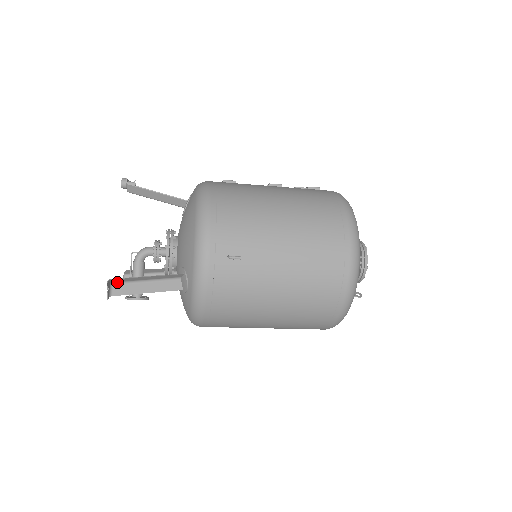
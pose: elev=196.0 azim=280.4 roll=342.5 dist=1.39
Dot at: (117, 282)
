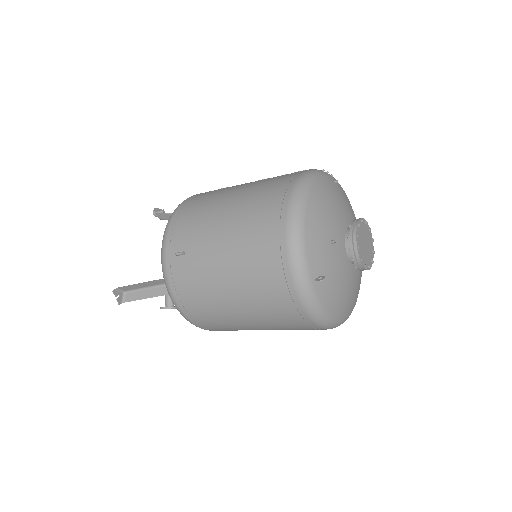
Dot at: (128, 291)
